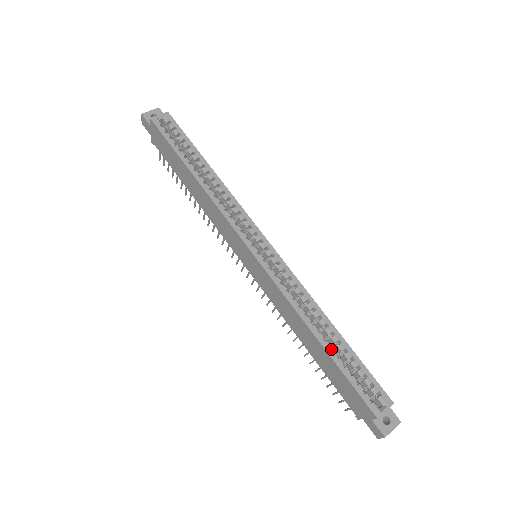
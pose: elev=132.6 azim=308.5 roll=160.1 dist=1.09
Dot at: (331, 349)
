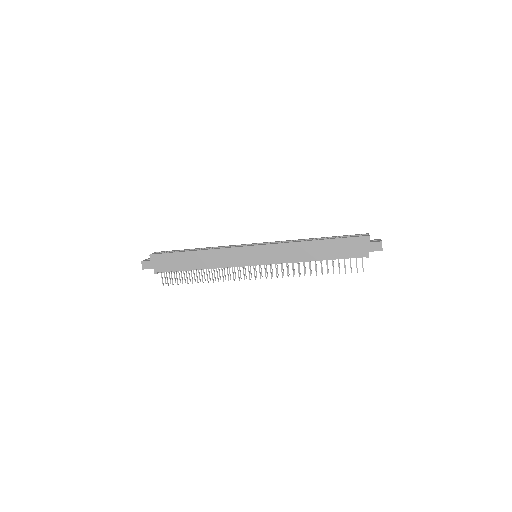
Dot at: (325, 241)
